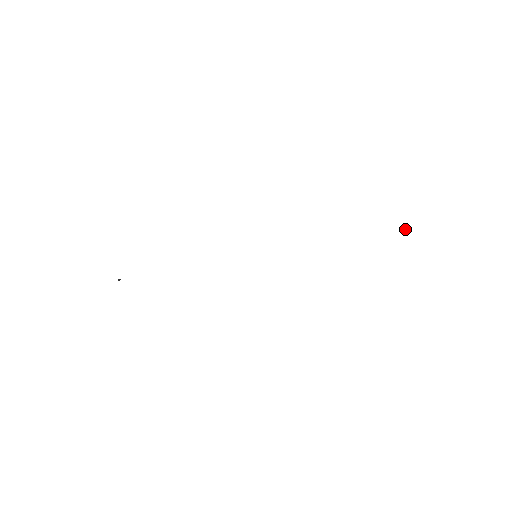
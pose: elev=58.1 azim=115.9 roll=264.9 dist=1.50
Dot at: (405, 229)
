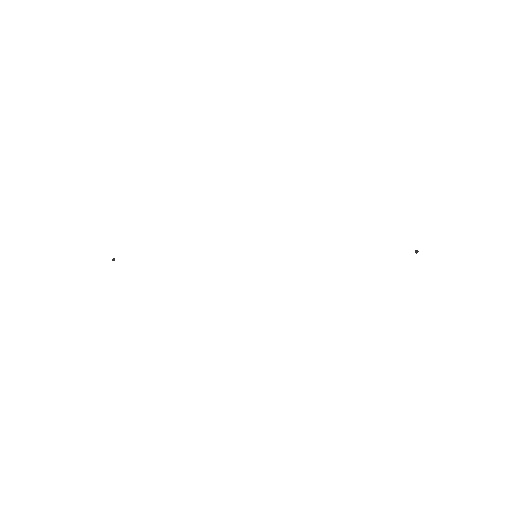
Dot at: (417, 251)
